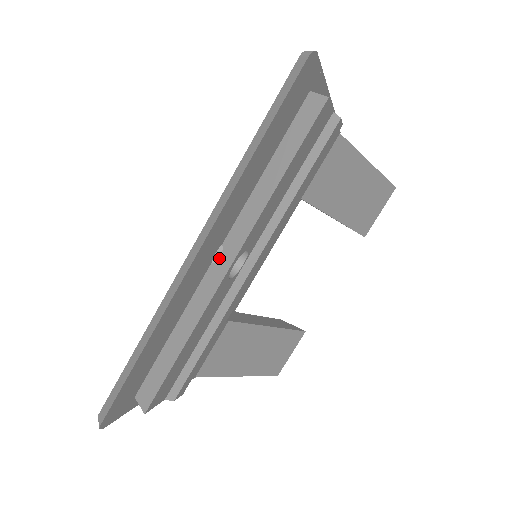
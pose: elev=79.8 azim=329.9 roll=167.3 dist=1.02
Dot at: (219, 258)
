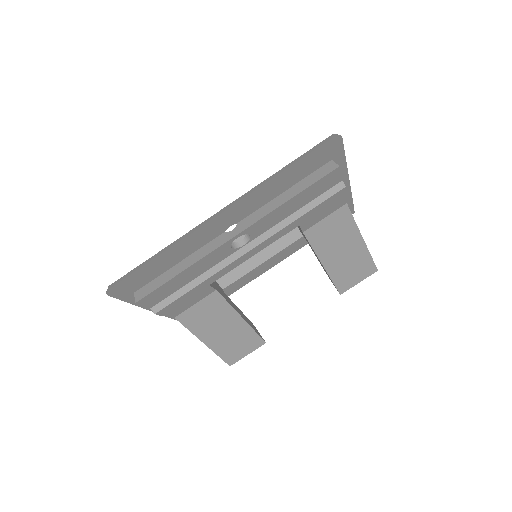
Dot at: occluded
